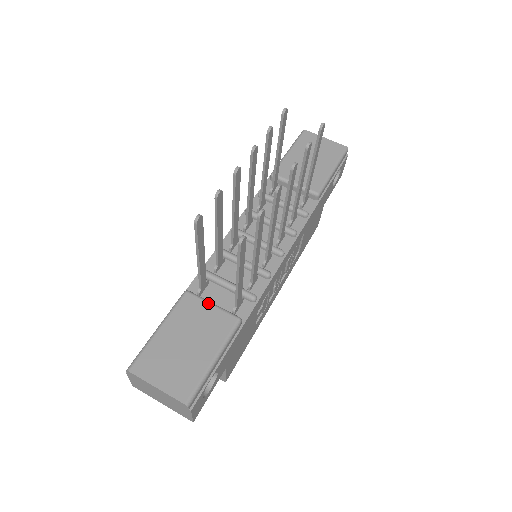
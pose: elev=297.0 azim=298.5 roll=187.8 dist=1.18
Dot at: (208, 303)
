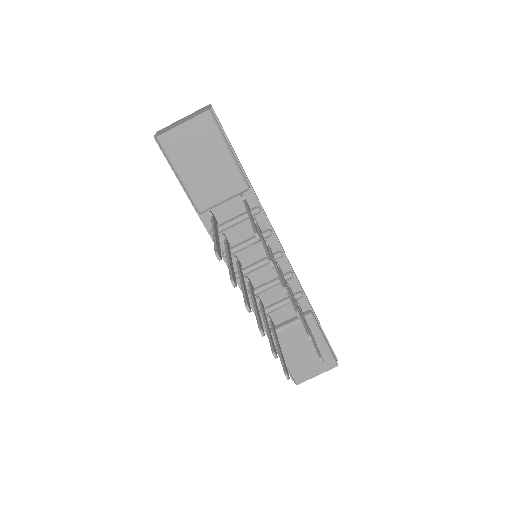
Dot at: (288, 328)
